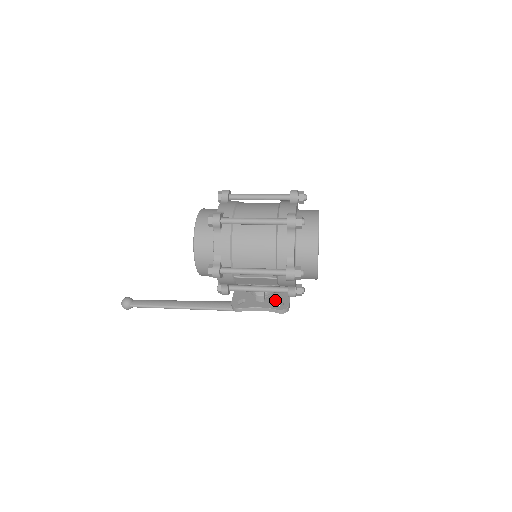
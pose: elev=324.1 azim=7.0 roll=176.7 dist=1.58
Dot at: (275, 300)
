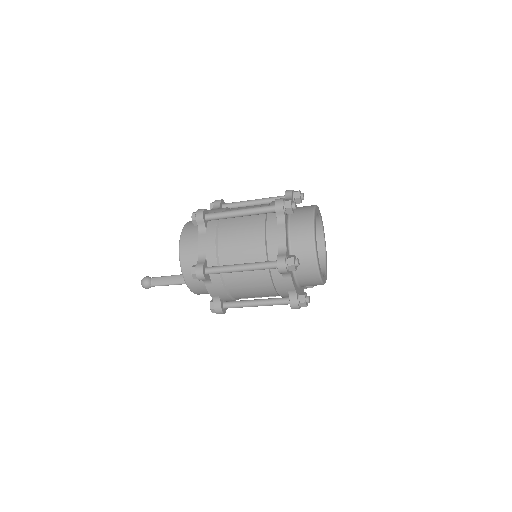
Dot at: occluded
